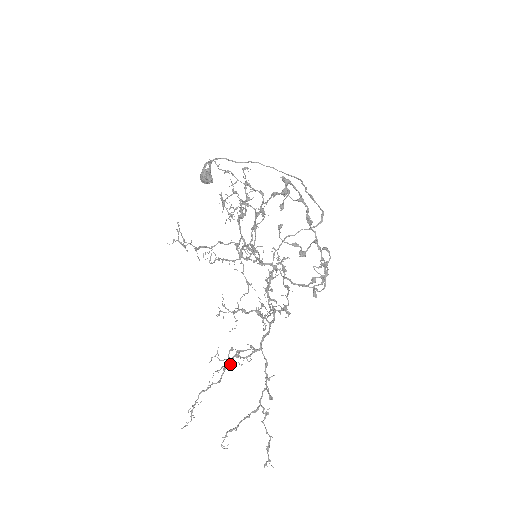
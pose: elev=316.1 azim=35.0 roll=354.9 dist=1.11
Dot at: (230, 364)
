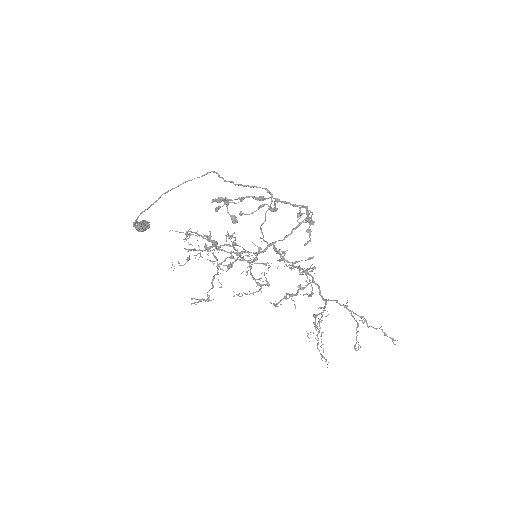
Dot at: (315, 319)
